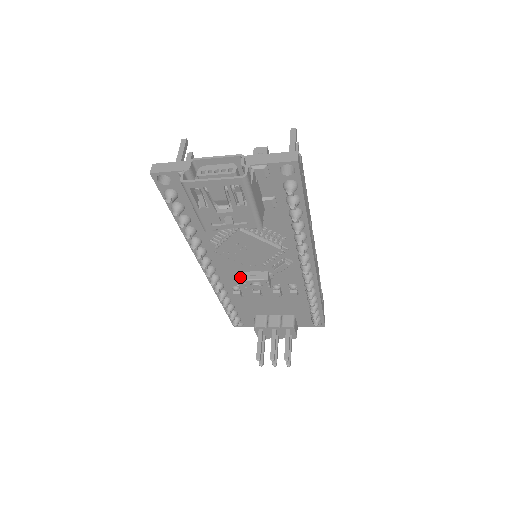
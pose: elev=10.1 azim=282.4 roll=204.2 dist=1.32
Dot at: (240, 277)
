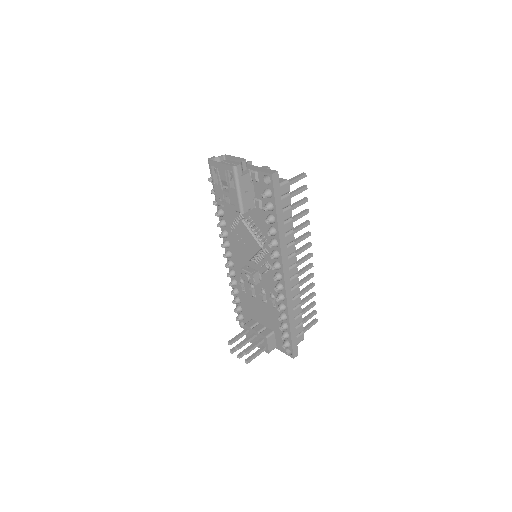
Dot at: occluded
